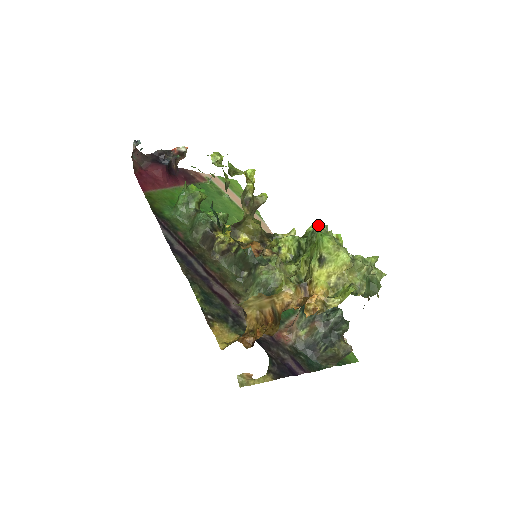
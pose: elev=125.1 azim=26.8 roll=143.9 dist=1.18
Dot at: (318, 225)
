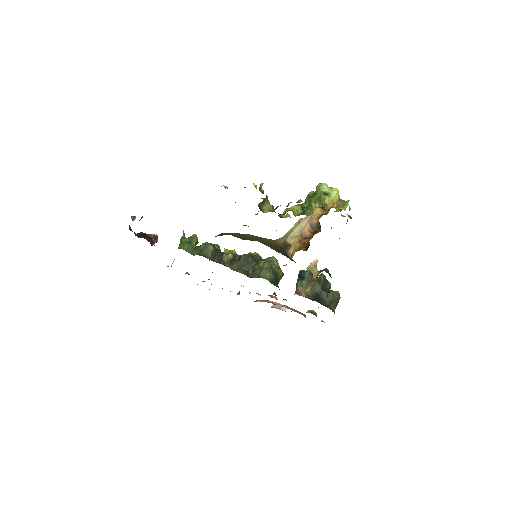
Dot at: (309, 193)
